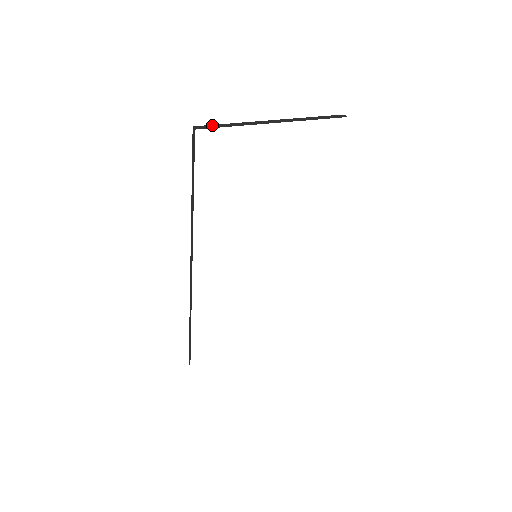
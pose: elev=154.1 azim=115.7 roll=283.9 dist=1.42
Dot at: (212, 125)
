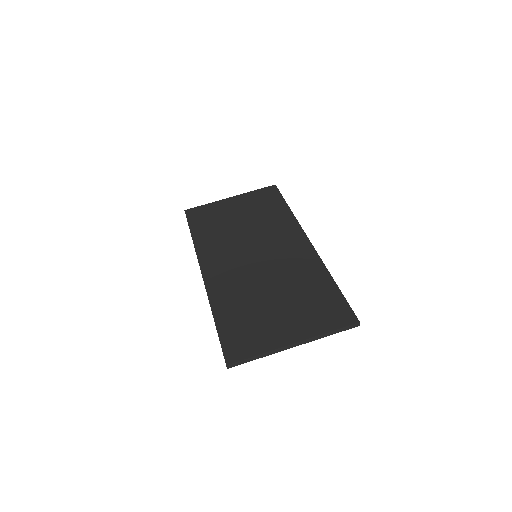
Dot at: (242, 361)
